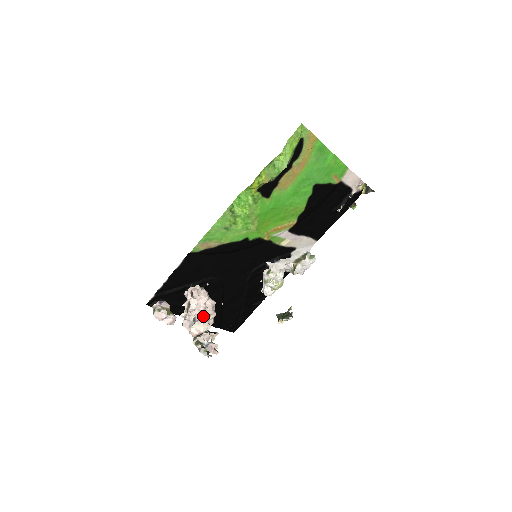
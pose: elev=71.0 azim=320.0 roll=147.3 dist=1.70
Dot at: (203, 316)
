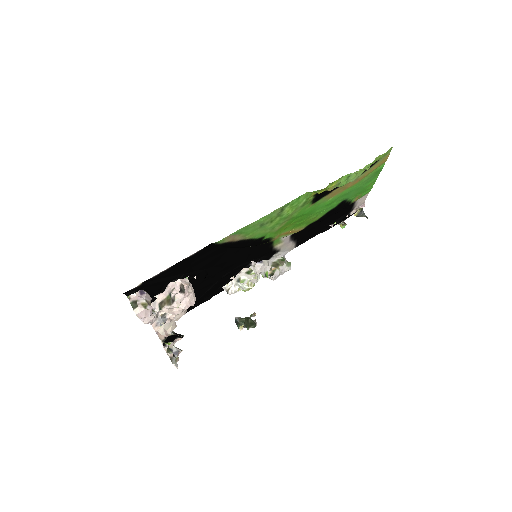
Dot at: (177, 314)
